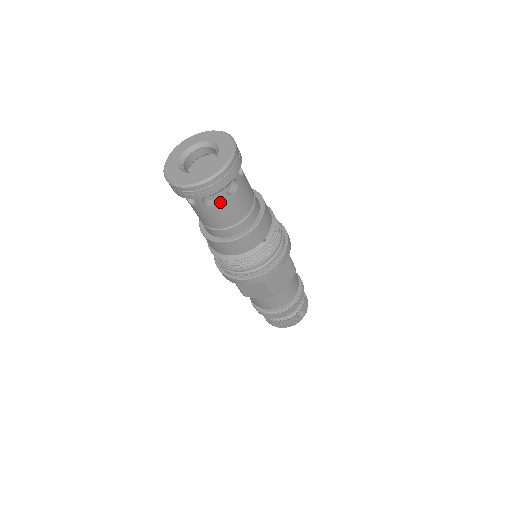
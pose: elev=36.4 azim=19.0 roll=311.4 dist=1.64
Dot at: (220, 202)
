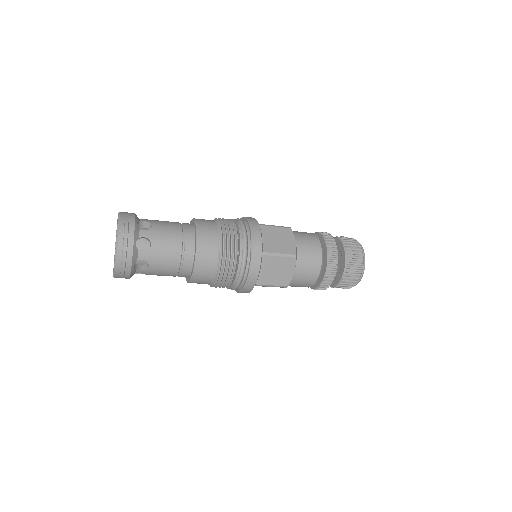
Dot at: occluded
